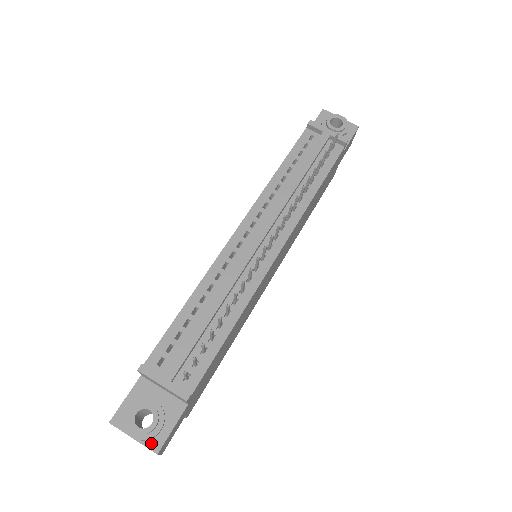
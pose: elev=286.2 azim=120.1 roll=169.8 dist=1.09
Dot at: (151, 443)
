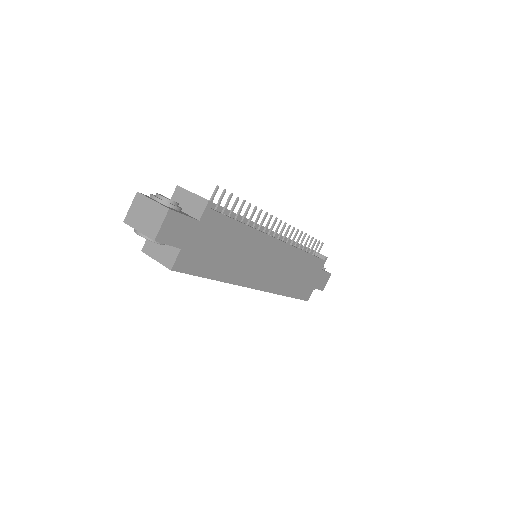
Dot at: (166, 206)
